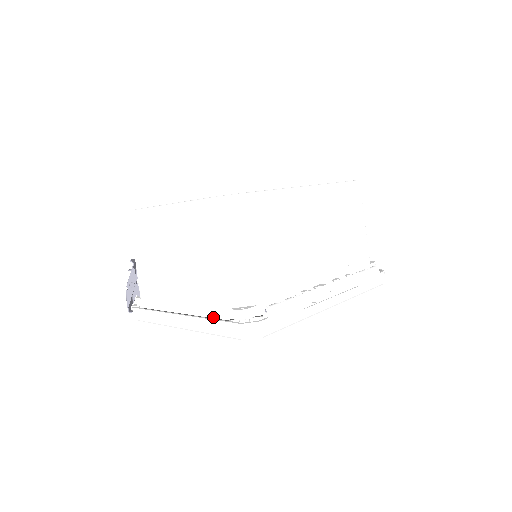
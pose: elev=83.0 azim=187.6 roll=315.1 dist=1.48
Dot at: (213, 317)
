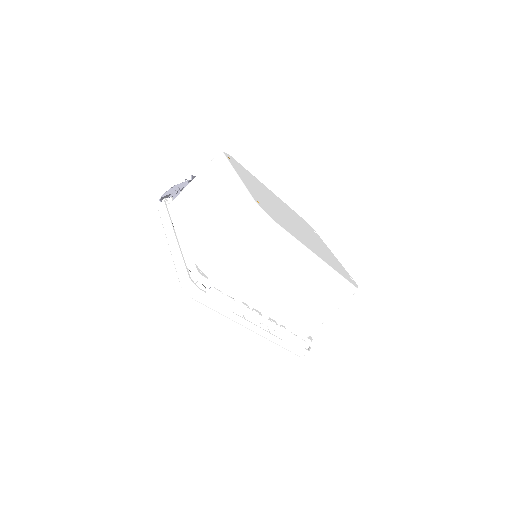
Dot at: (185, 258)
